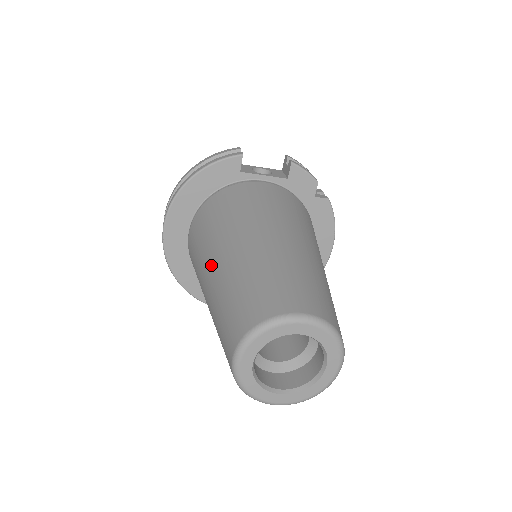
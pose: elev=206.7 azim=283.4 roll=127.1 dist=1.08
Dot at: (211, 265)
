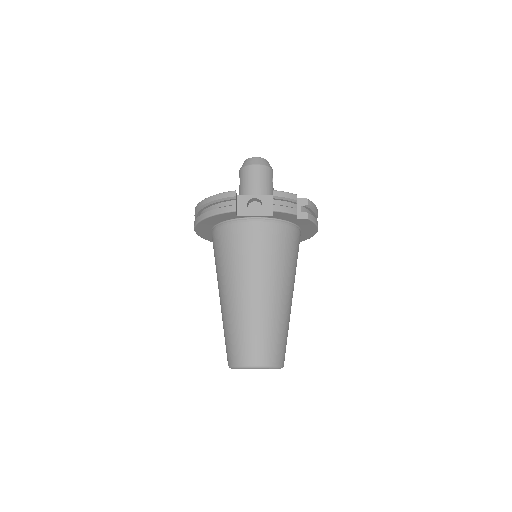
Dot at: (220, 295)
